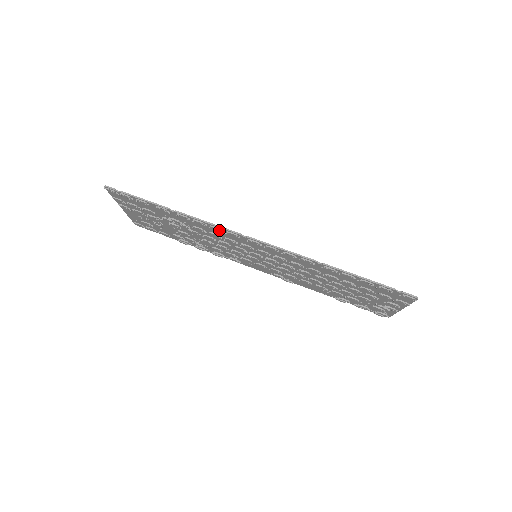
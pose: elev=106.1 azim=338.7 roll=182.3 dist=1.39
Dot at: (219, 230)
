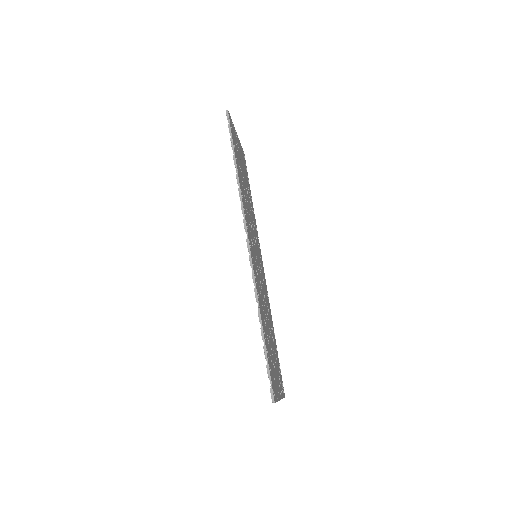
Dot at: (242, 212)
